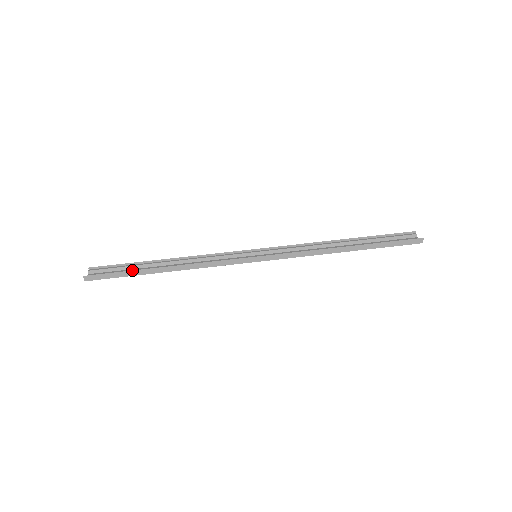
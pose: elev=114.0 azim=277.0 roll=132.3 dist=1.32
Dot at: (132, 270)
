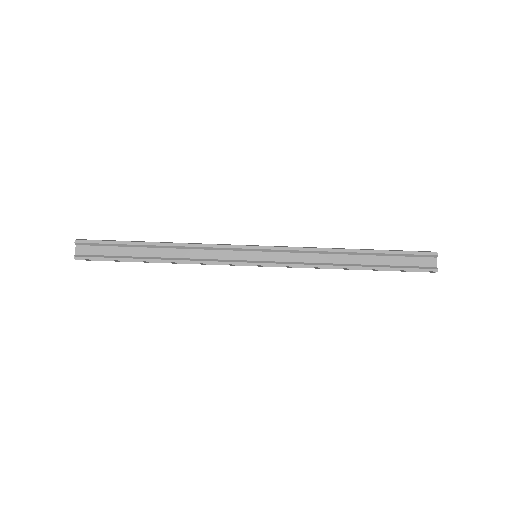
Dot at: (124, 261)
